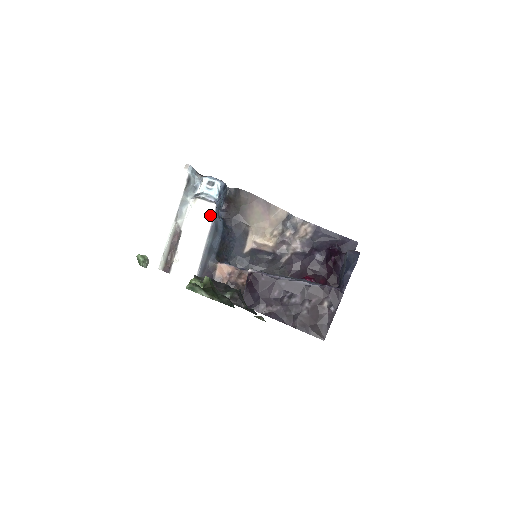
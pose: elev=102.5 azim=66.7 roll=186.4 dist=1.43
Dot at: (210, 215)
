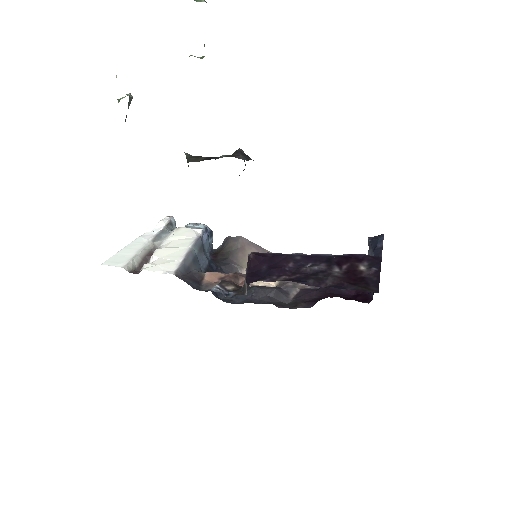
Dot at: (196, 234)
